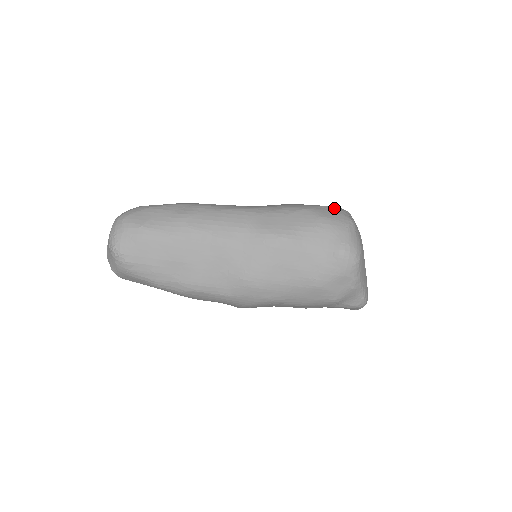
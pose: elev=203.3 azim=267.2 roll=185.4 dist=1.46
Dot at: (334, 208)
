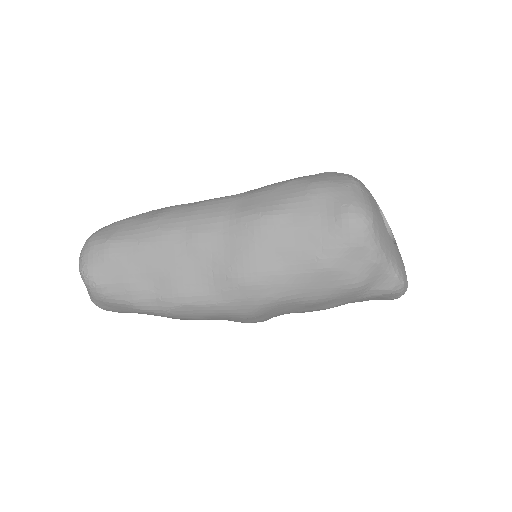
Dot at: (331, 172)
